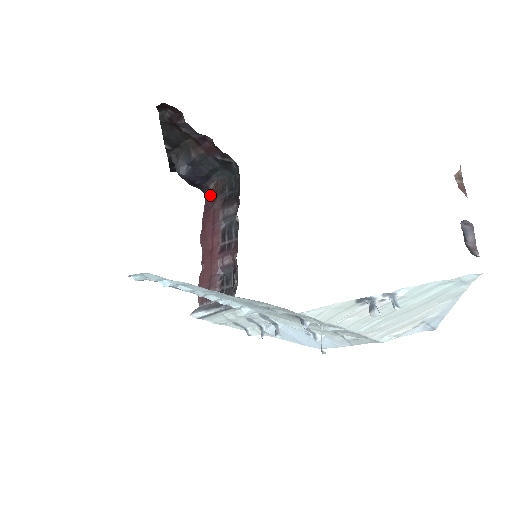
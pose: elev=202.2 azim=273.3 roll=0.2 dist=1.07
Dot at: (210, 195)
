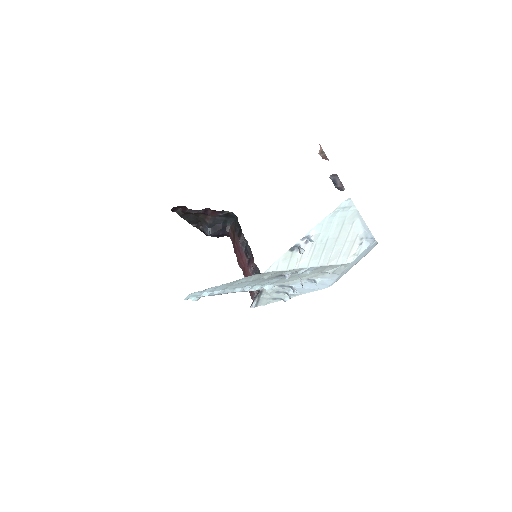
Dot at: (231, 236)
